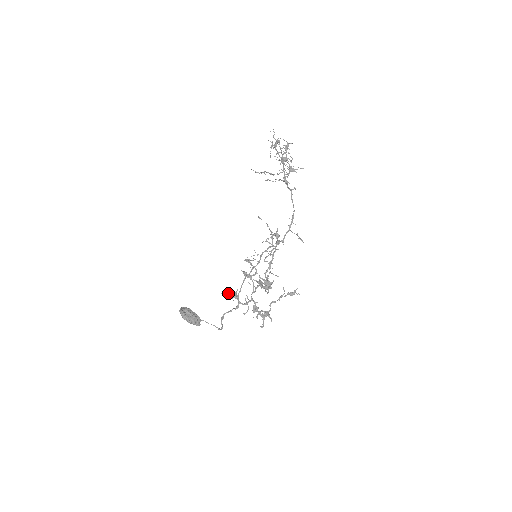
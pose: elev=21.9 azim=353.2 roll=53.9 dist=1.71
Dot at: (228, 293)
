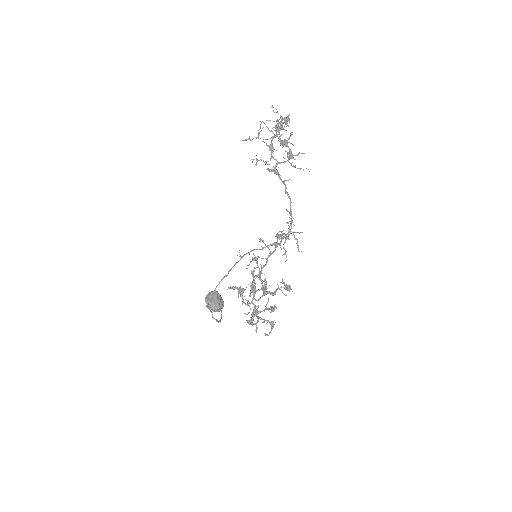
Dot at: (234, 288)
